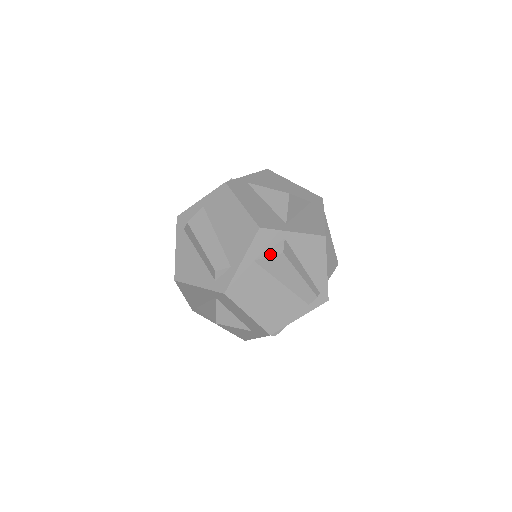
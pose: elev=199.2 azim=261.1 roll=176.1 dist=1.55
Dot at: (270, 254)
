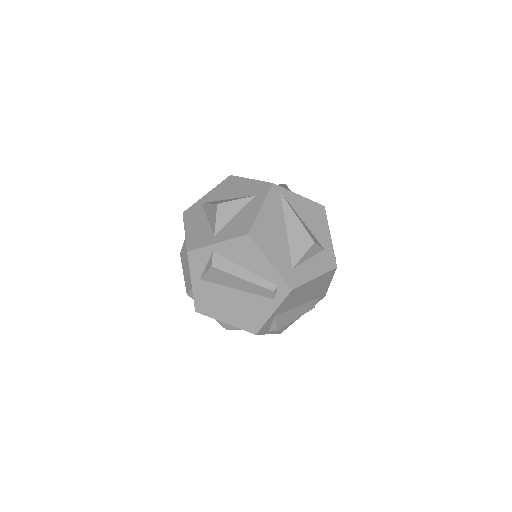
Dot at: (206, 270)
